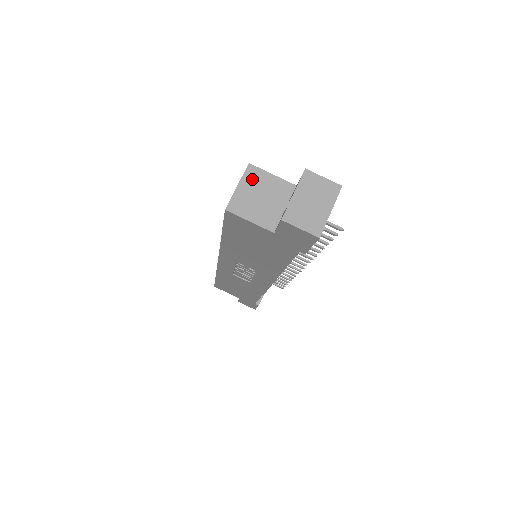
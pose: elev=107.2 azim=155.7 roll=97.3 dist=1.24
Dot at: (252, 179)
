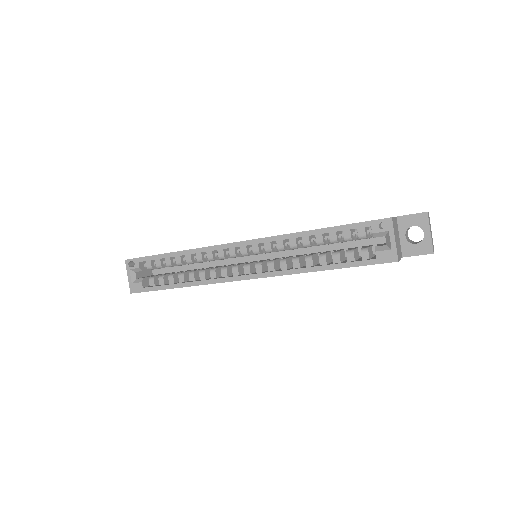
Dot at: occluded
